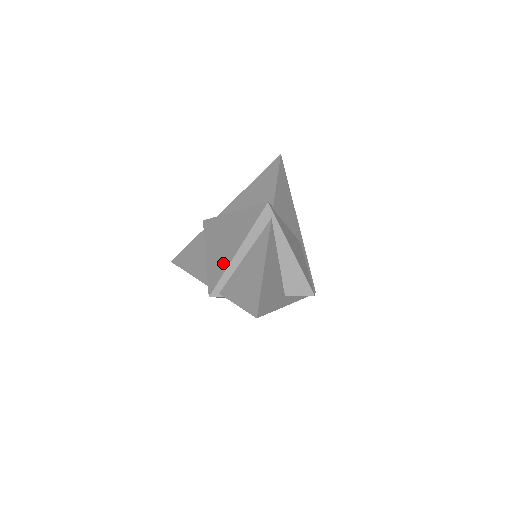
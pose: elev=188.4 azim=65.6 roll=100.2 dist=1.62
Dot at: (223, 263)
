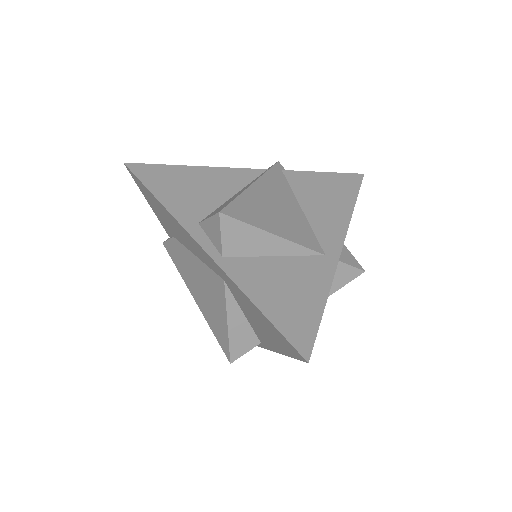
Dot at: occluded
